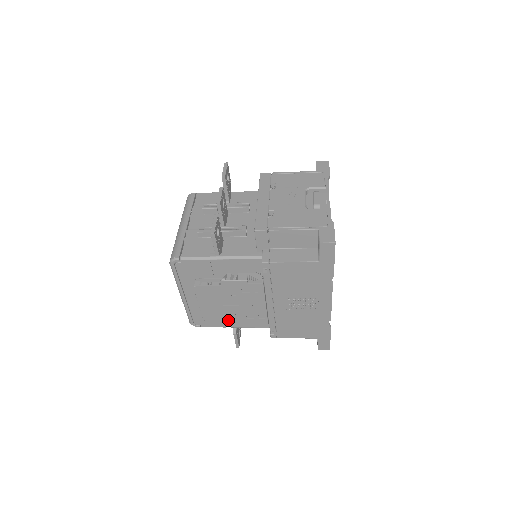
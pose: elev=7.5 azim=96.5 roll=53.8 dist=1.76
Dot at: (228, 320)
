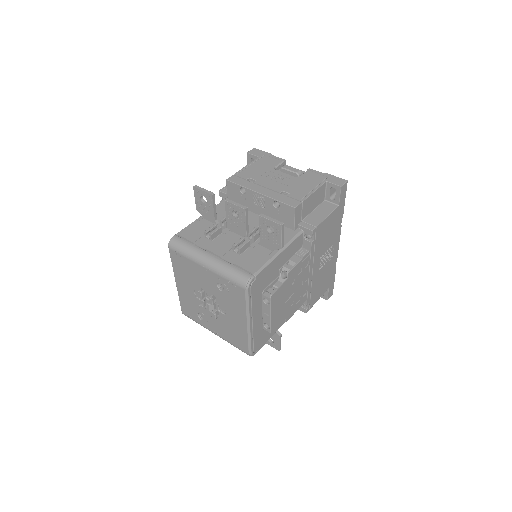
Dot at: (285, 318)
